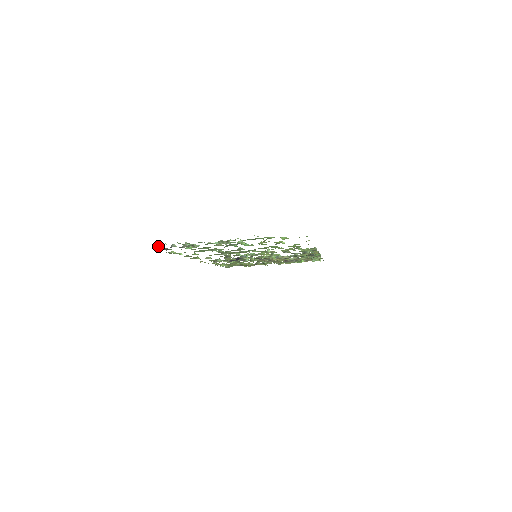
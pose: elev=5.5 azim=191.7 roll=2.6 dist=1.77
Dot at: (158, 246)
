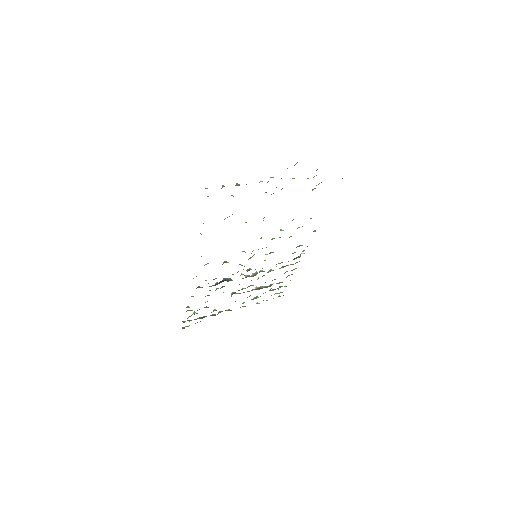
Dot at: occluded
